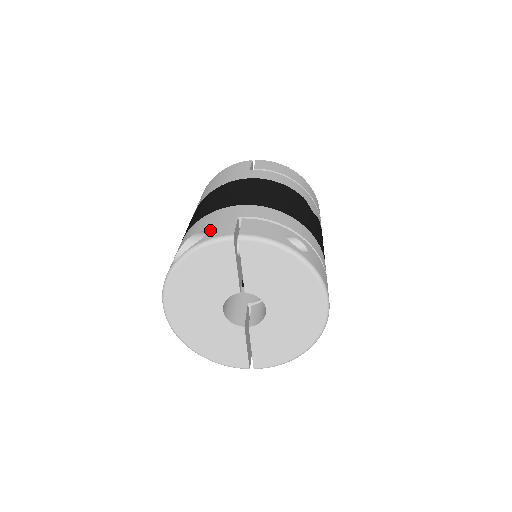
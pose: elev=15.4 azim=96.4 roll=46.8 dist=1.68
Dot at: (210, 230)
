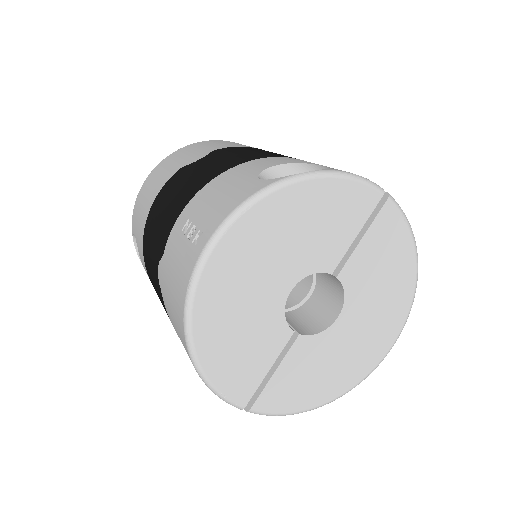
Dot at: occluded
